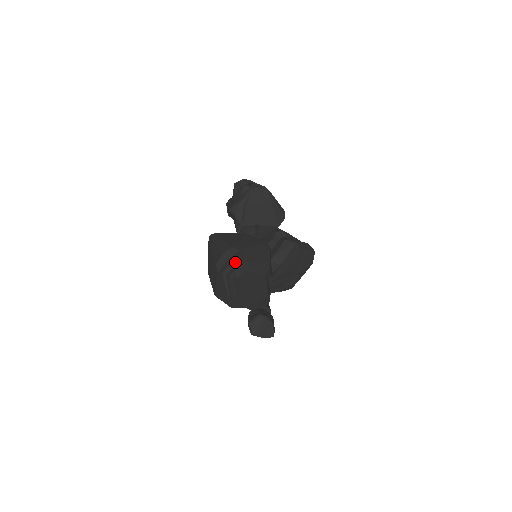
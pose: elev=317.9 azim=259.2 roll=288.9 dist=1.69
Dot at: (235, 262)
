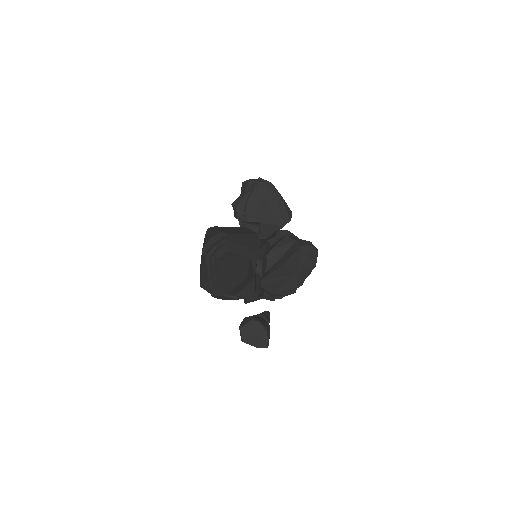
Dot at: (220, 243)
